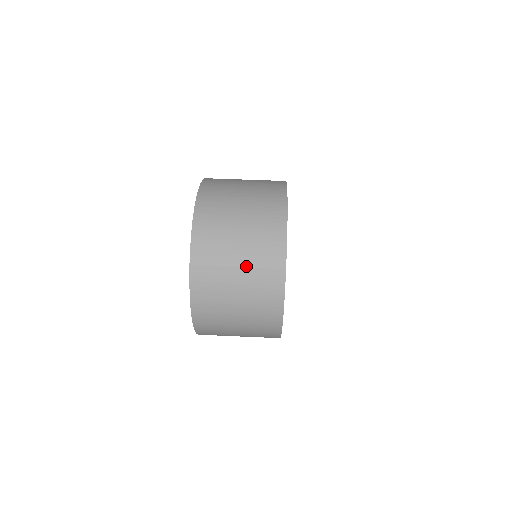
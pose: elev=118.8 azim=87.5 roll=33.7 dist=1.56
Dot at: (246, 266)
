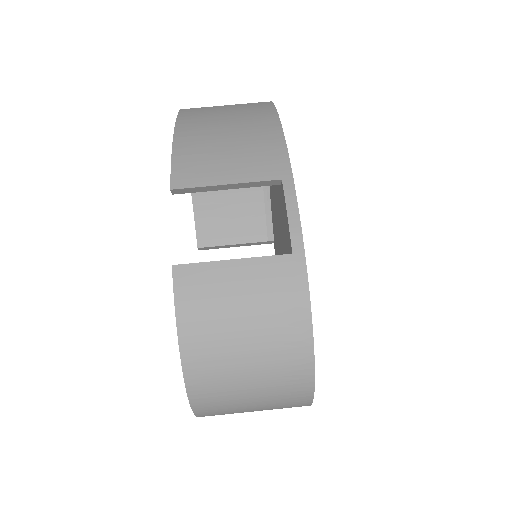
Dot at: occluded
